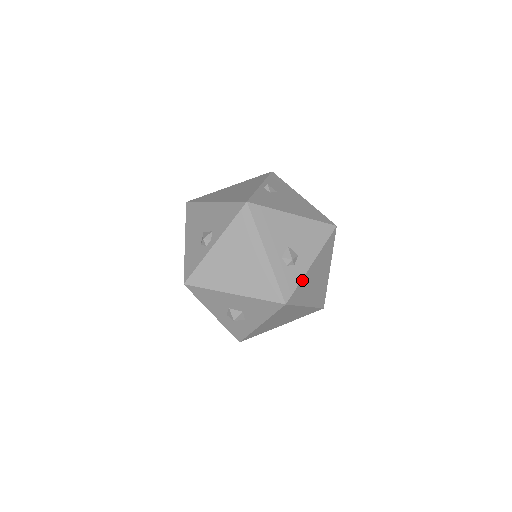
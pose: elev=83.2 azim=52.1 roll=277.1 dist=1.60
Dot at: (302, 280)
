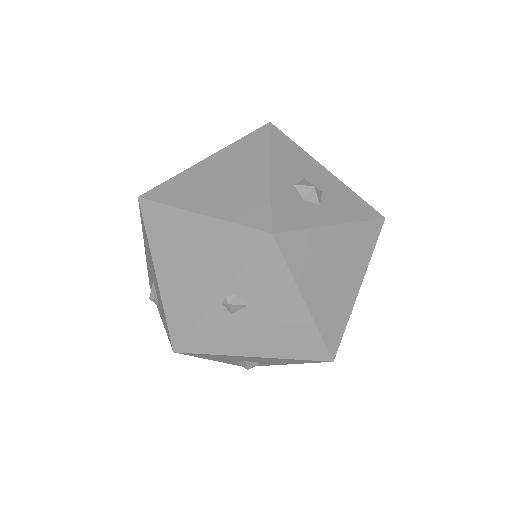
Dot at: occluded
